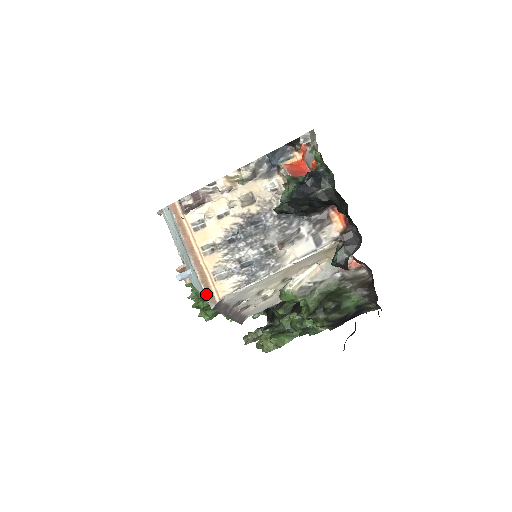
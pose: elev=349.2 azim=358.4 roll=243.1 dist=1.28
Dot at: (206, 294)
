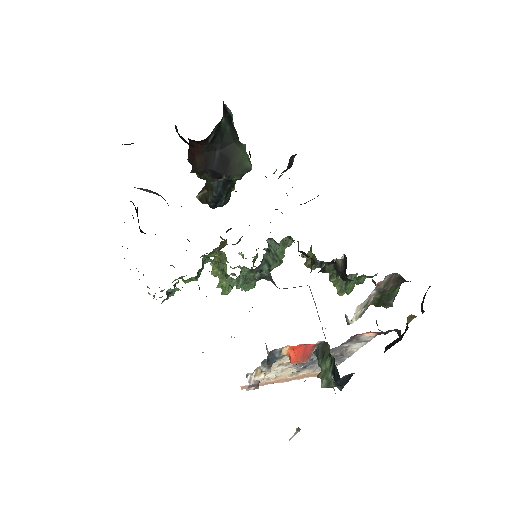
Dot at: occluded
